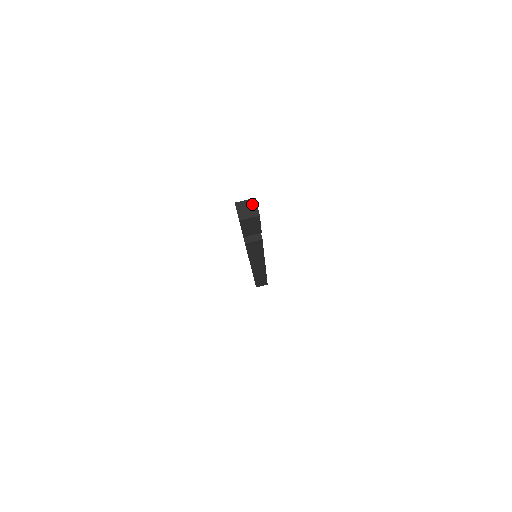
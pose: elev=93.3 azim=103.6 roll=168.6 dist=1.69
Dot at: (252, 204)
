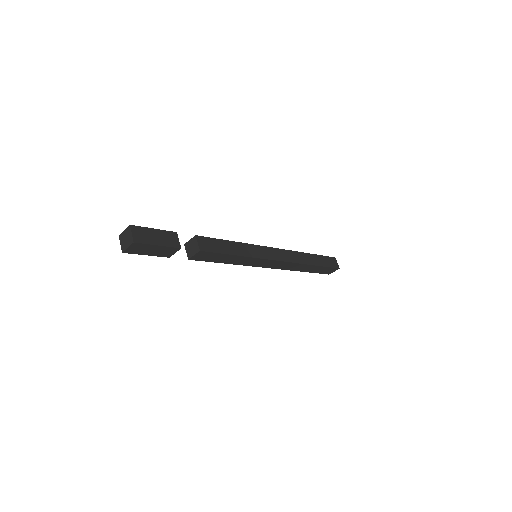
Dot at: (128, 232)
